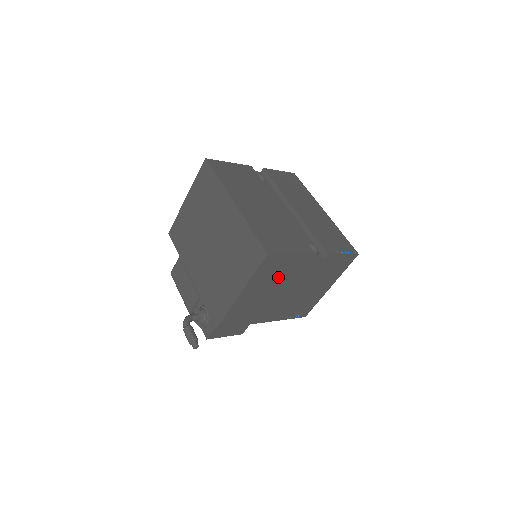
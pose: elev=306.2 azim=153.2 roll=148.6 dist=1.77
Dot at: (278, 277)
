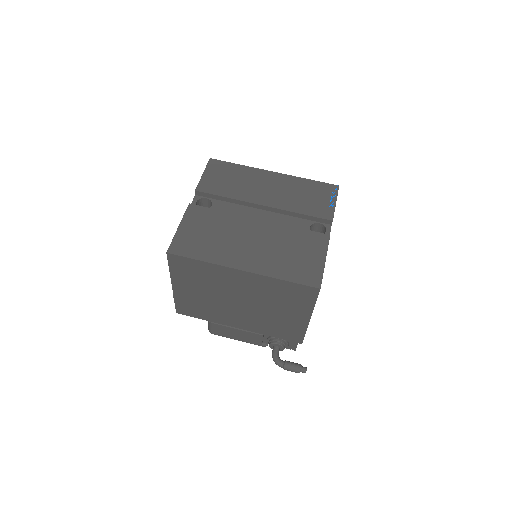
Dot at: occluded
